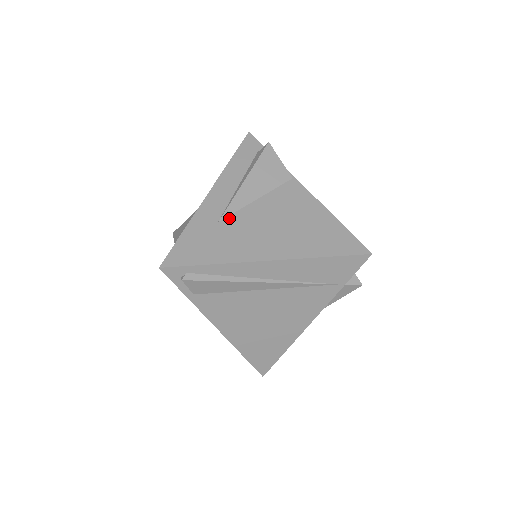
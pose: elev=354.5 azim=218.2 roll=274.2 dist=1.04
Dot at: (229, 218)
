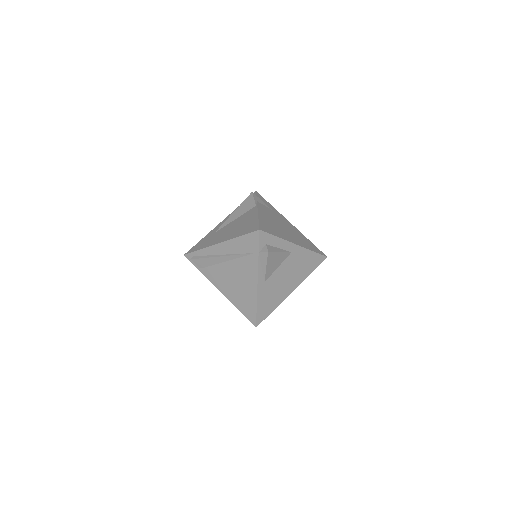
Dot at: (219, 230)
